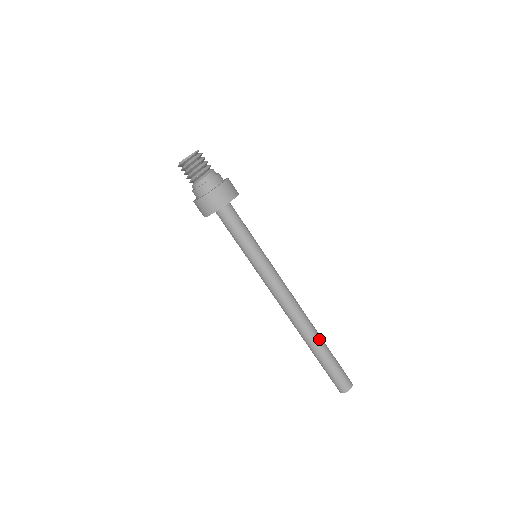
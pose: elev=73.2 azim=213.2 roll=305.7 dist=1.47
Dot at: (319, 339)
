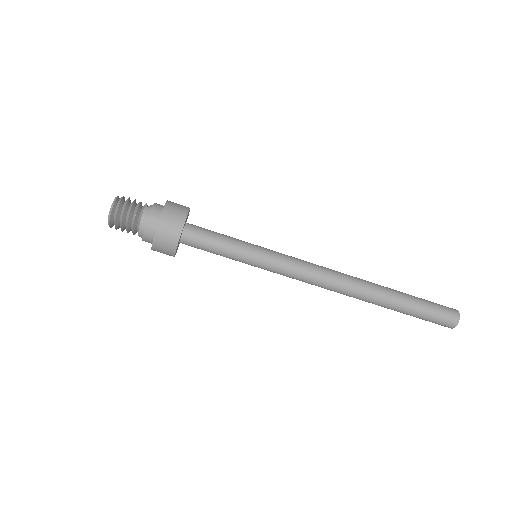
Dot at: (386, 294)
